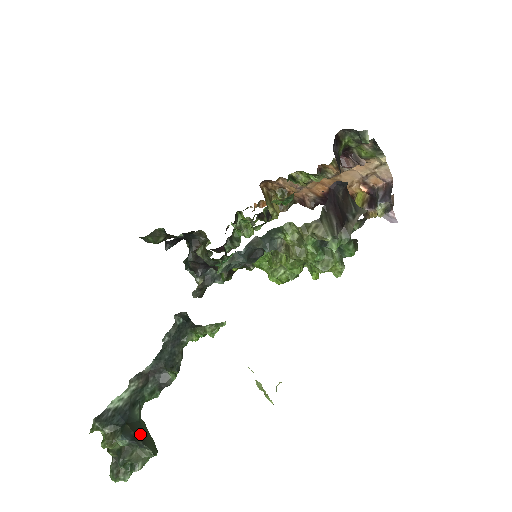
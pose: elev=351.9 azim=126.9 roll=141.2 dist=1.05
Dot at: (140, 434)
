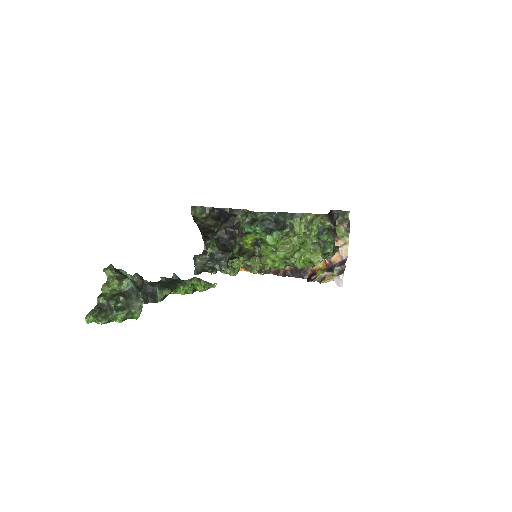
Dot at: occluded
